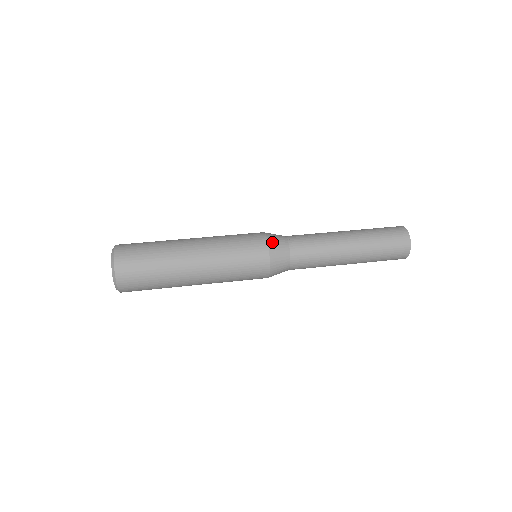
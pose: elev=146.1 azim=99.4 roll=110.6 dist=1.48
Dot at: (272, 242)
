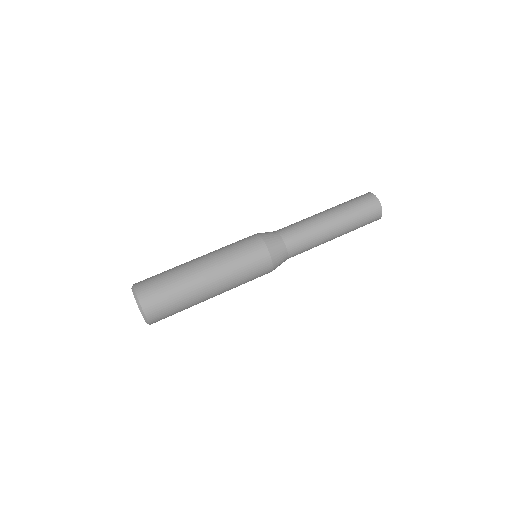
Dot at: (271, 248)
